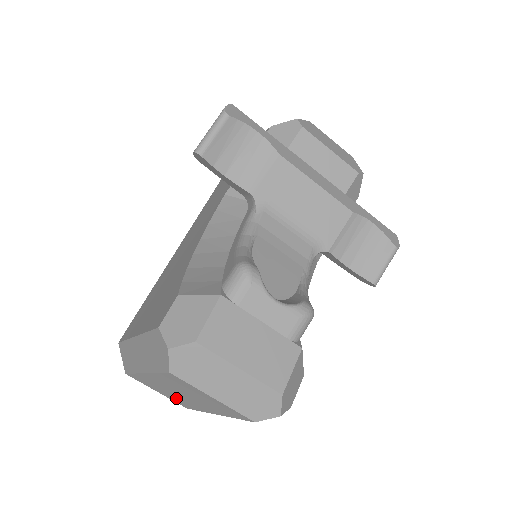
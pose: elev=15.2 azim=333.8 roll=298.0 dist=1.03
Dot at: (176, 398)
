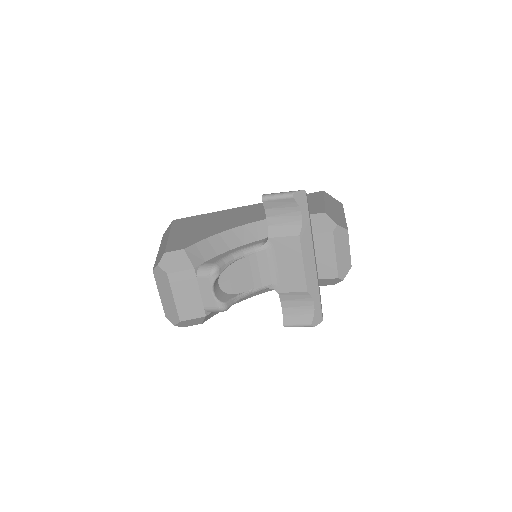
Dot at: occluded
